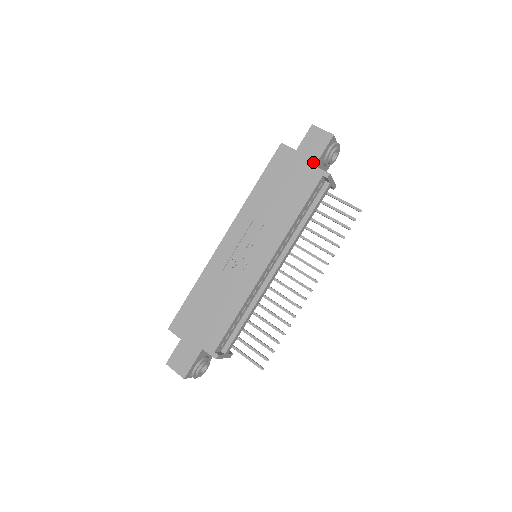
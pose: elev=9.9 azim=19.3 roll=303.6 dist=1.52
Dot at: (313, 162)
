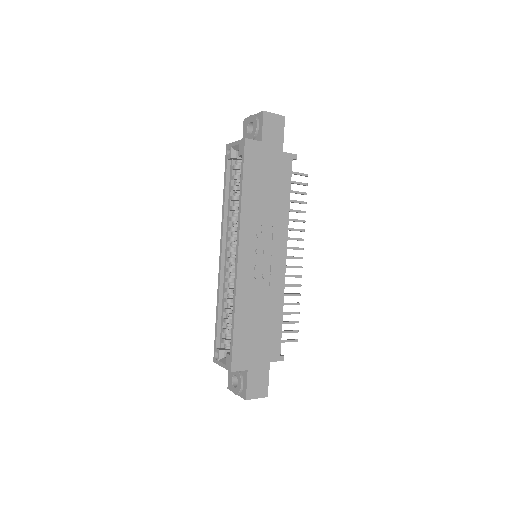
Dot at: (280, 149)
